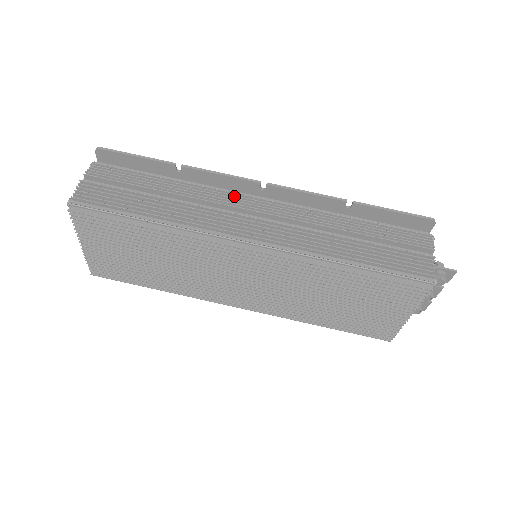
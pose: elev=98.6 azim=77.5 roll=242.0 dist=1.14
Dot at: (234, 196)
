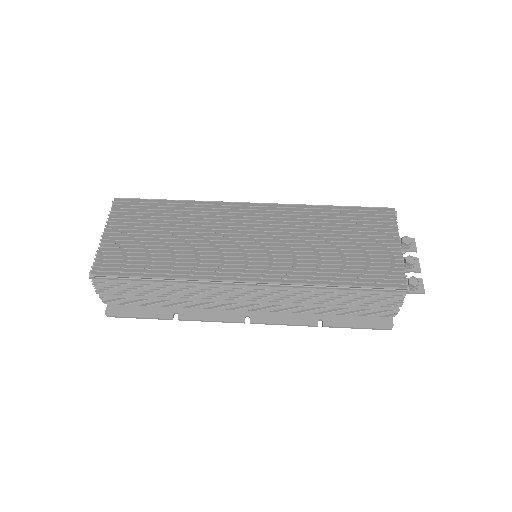
Dot at: occluded
